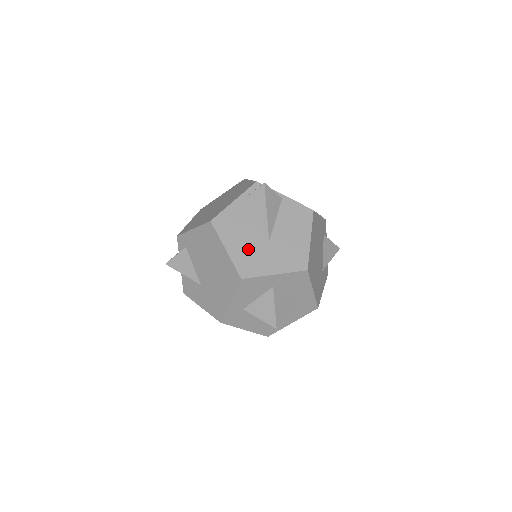
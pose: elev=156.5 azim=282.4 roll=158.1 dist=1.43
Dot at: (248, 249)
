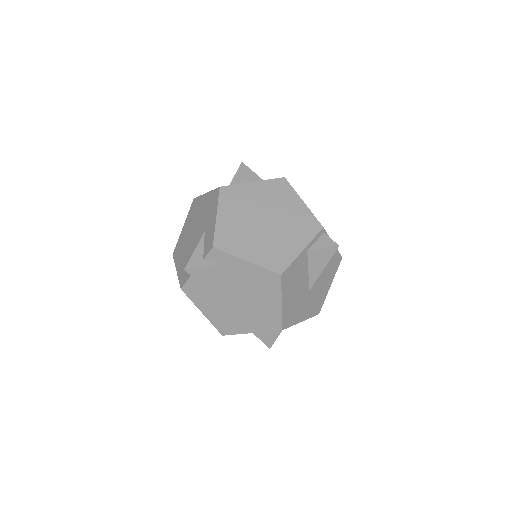
Dot at: (295, 301)
